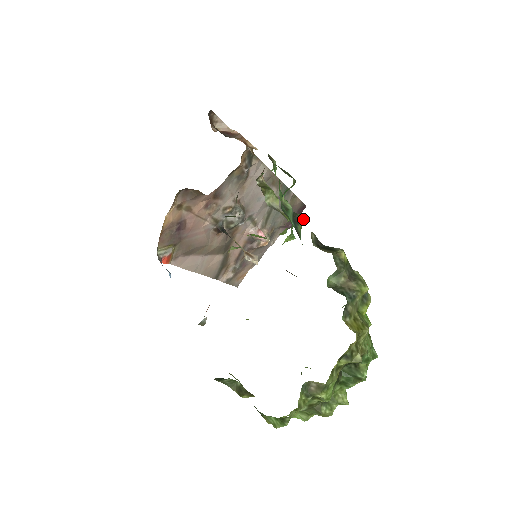
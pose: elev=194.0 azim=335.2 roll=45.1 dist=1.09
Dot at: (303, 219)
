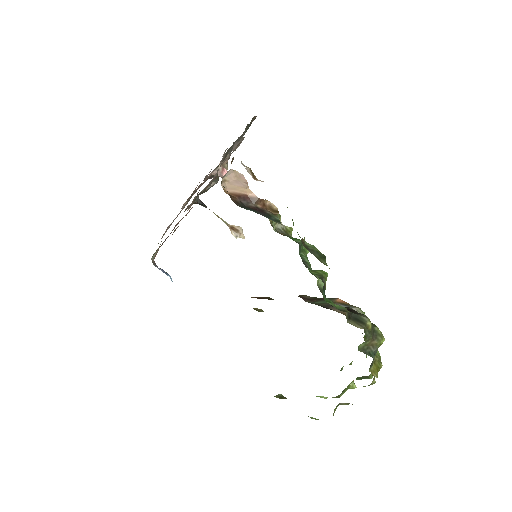
Dot at: occluded
